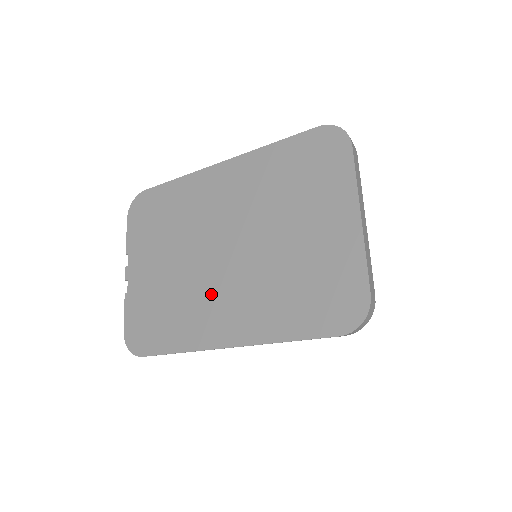
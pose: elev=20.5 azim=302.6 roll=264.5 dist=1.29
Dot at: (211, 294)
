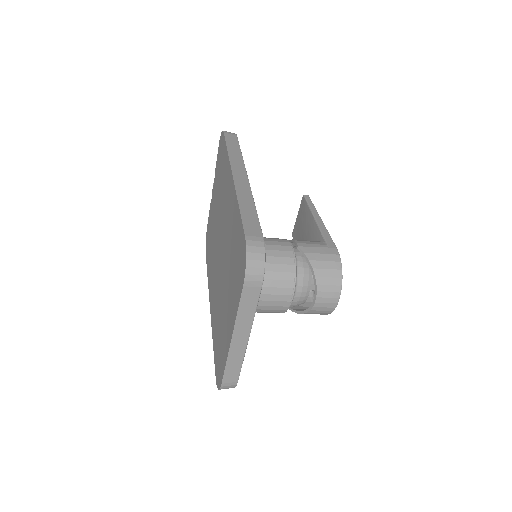
Dot at: (214, 267)
